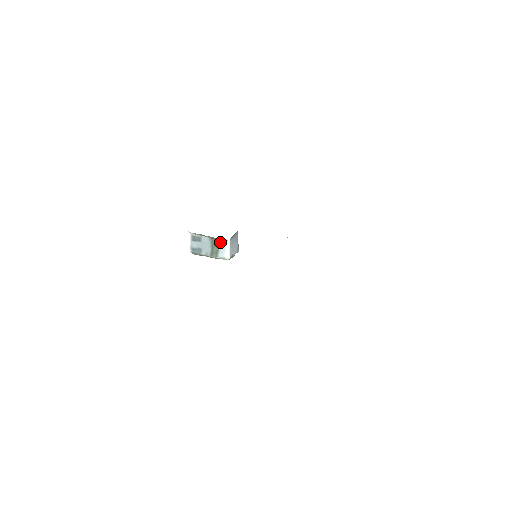
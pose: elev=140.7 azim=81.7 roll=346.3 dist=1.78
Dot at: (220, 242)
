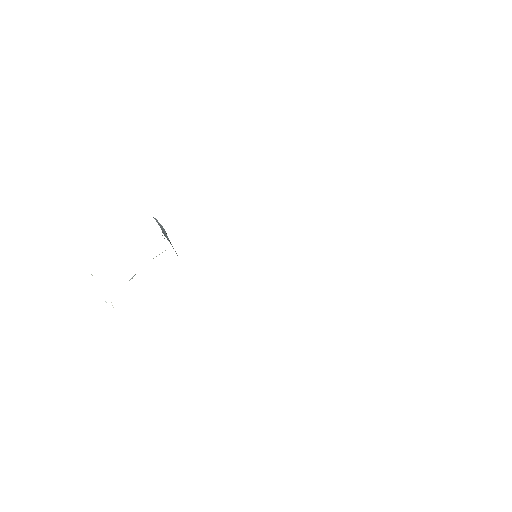
Dot at: occluded
